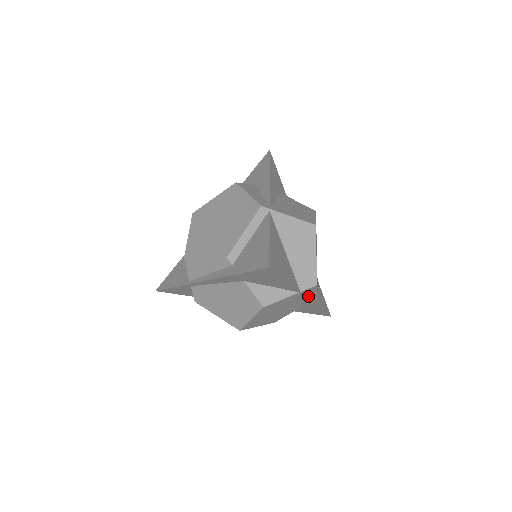
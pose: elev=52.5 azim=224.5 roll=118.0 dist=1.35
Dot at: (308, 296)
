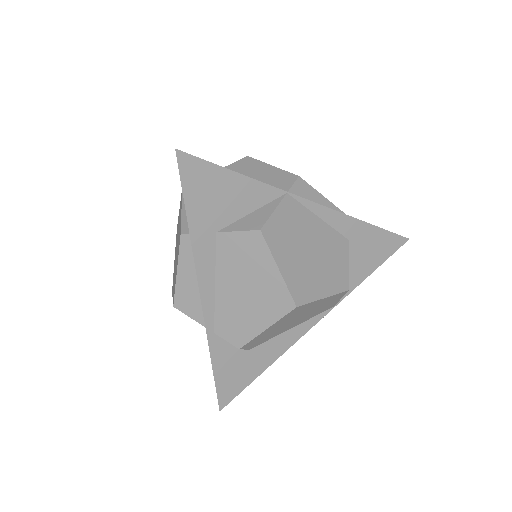
Dot at: (317, 205)
